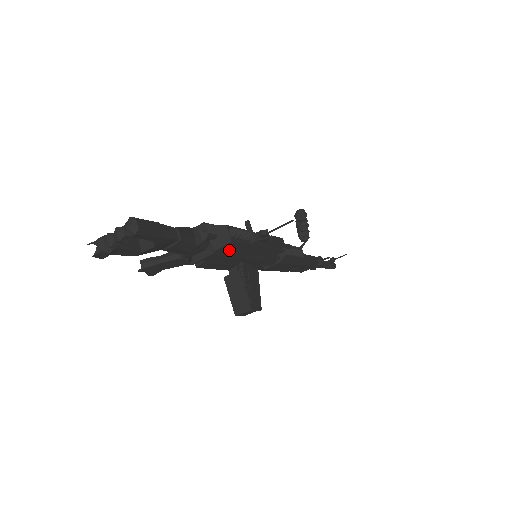
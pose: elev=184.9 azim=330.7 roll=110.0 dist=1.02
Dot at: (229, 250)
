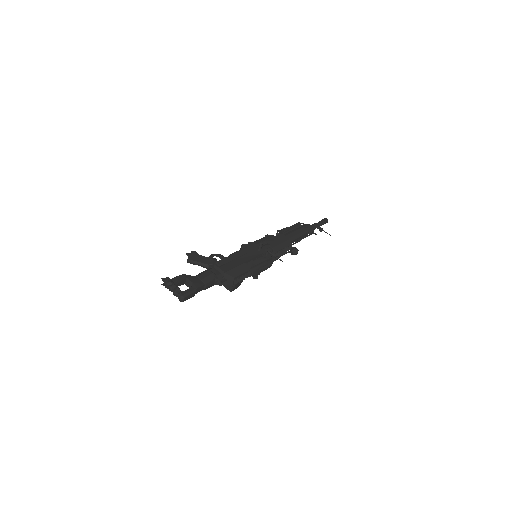
Dot at: occluded
